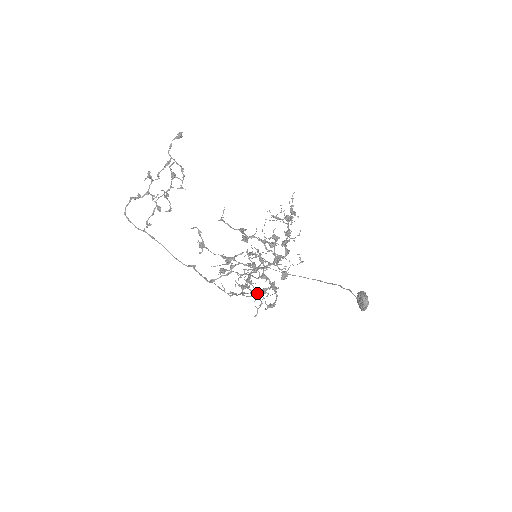
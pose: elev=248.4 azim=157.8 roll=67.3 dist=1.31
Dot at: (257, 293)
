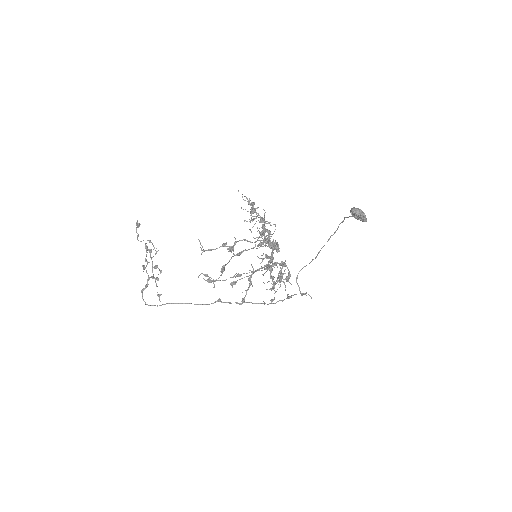
Dot at: (279, 280)
